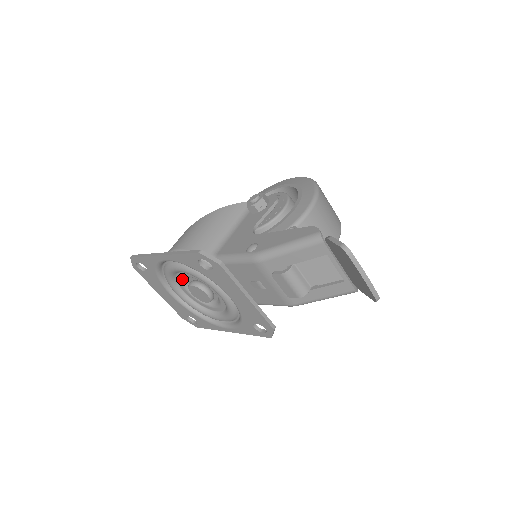
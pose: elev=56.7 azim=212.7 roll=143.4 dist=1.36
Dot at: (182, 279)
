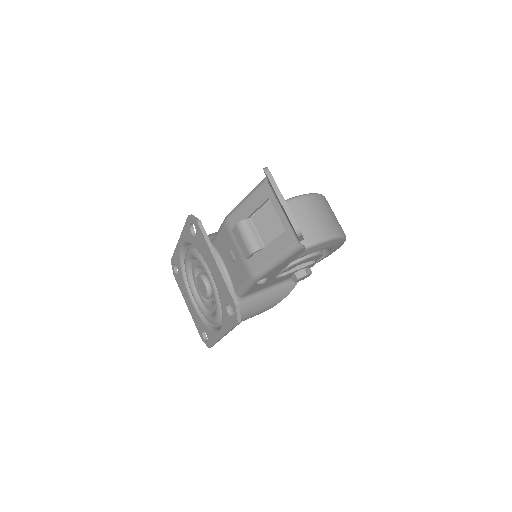
Dot at: (195, 274)
